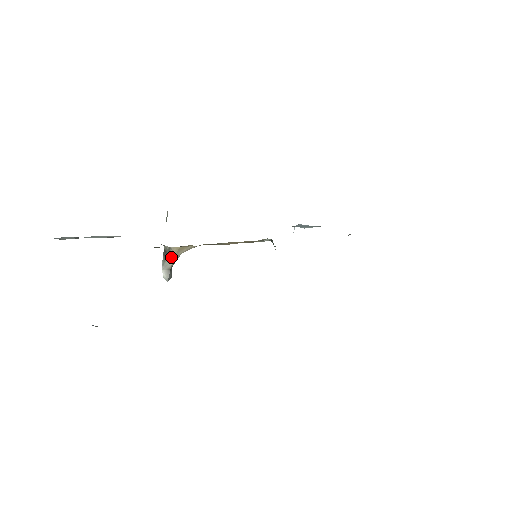
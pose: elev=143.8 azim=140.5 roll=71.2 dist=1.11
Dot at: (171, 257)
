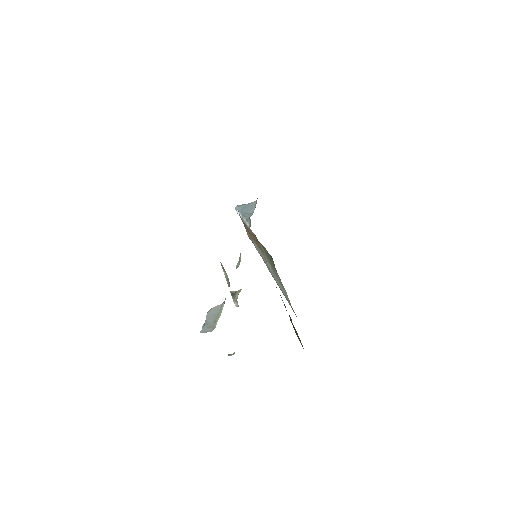
Dot at: (237, 294)
